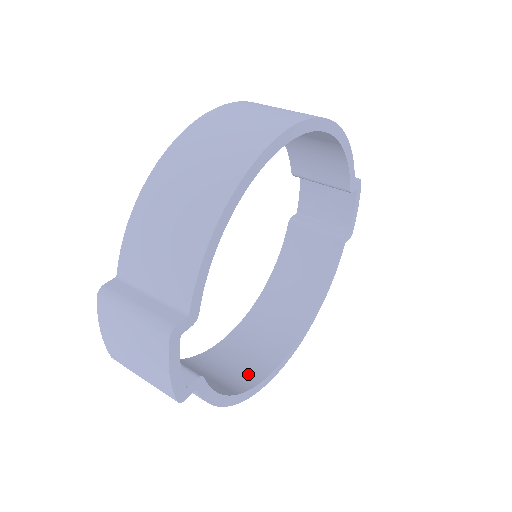
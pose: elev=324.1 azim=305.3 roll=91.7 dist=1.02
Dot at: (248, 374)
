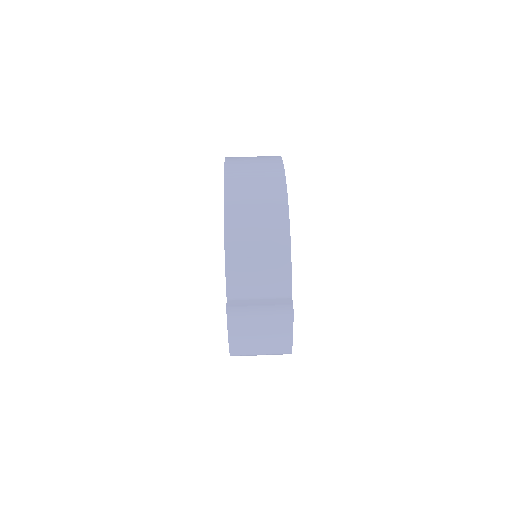
Dot at: occluded
